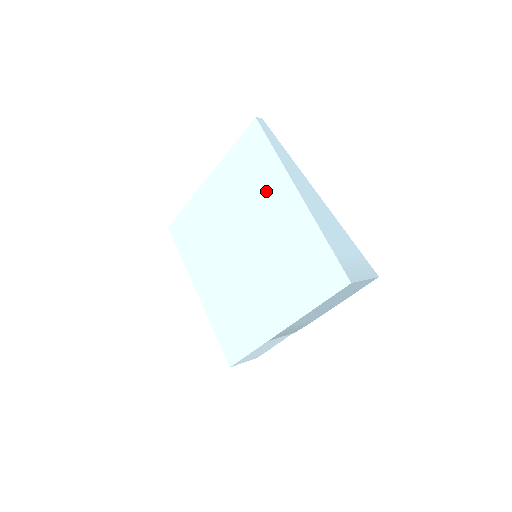
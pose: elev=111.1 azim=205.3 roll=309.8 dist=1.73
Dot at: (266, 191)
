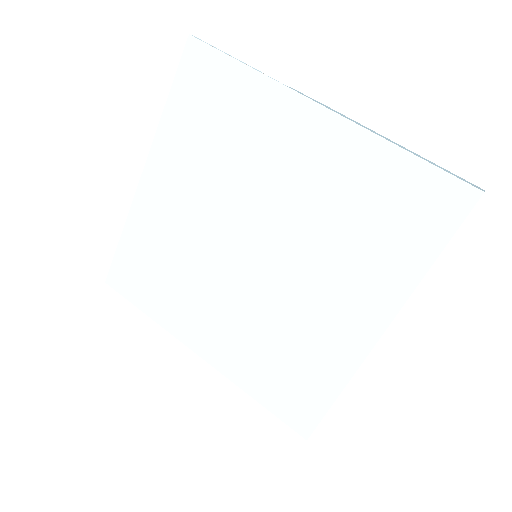
Dot at: (359, 267)
